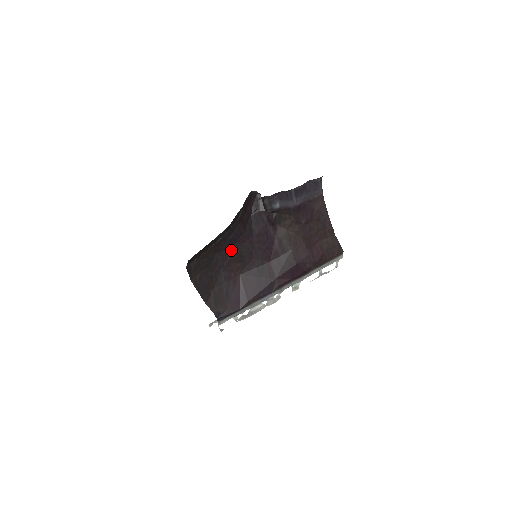
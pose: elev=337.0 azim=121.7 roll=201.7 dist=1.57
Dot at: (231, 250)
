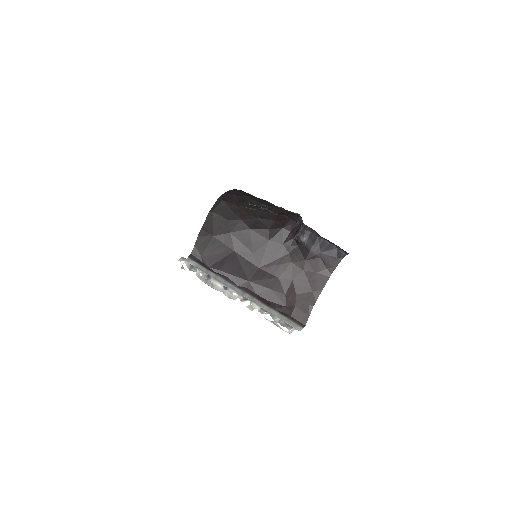
Dot at: (249, 229)
